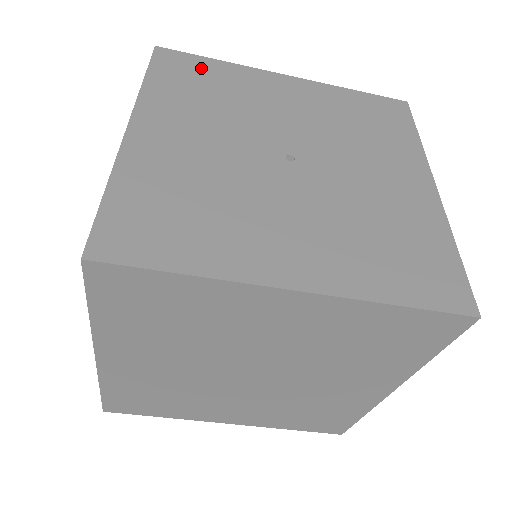
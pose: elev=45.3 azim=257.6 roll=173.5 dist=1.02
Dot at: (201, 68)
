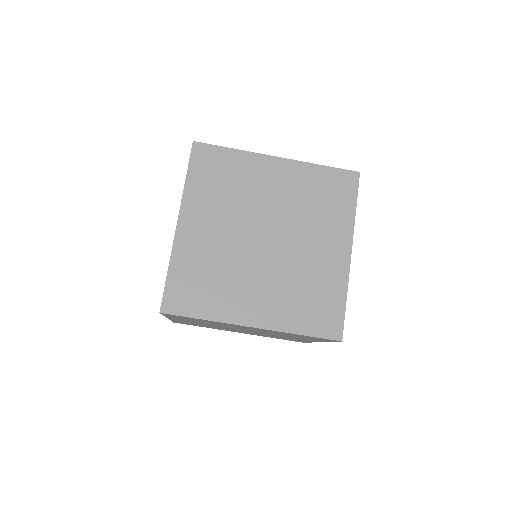
Dot at: occluded
